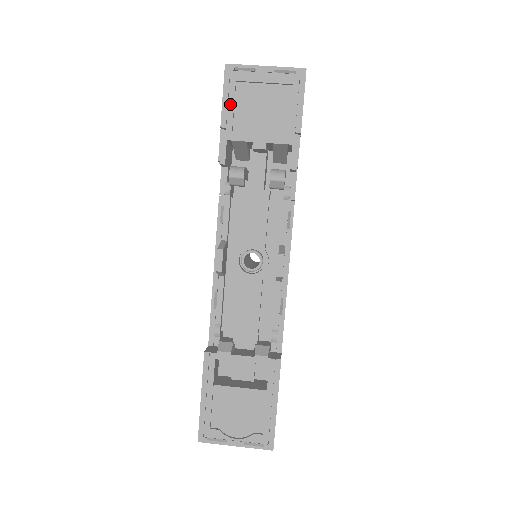
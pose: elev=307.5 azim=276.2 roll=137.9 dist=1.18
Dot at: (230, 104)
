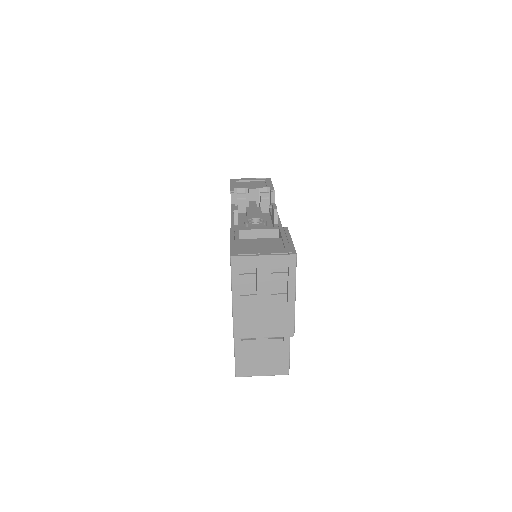
Dot at: (234, 183)
